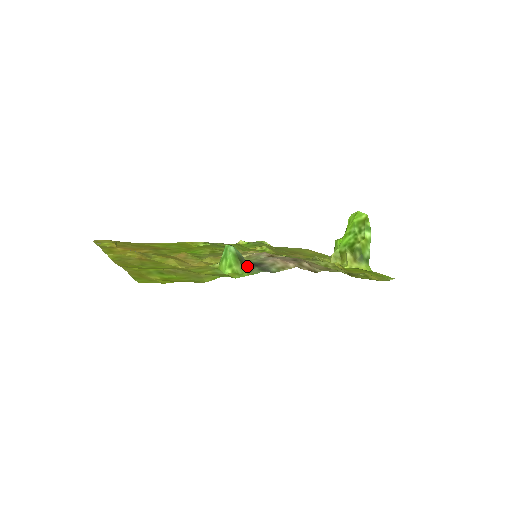
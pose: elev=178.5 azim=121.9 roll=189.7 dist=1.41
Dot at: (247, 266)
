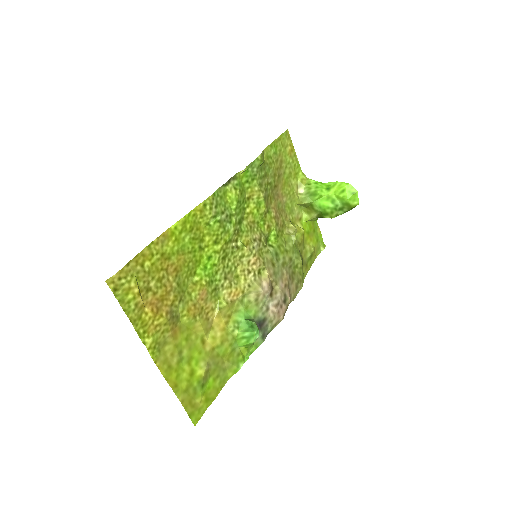
Dot at: occluded
